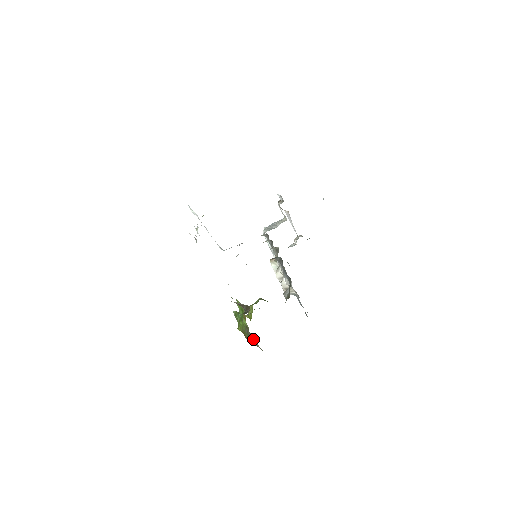
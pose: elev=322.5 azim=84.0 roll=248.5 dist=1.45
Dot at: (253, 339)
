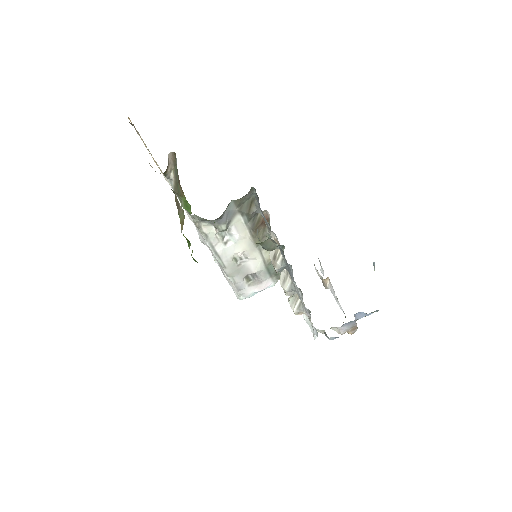
Dot at: (177, 201)
